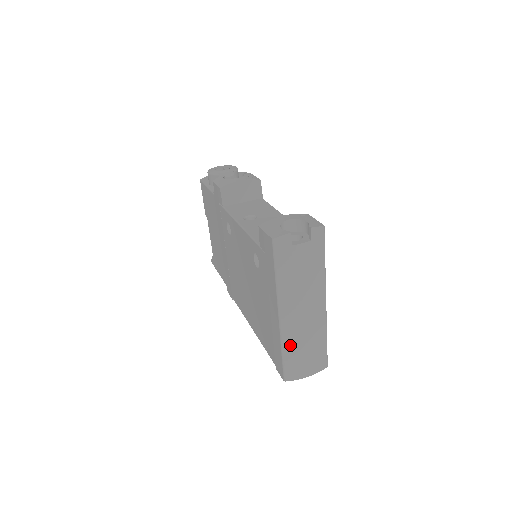
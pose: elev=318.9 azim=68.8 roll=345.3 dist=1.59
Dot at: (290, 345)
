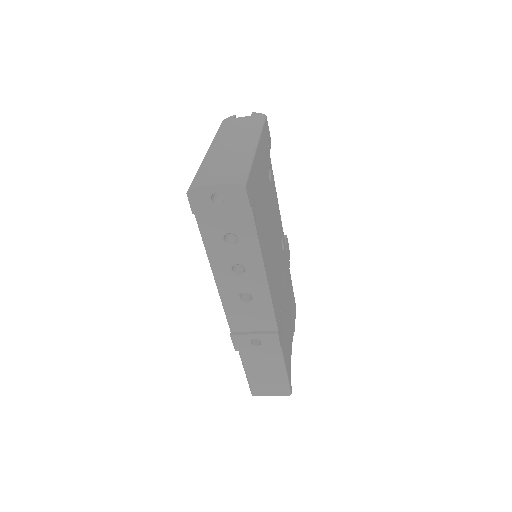
Dot at: (207, 164)
